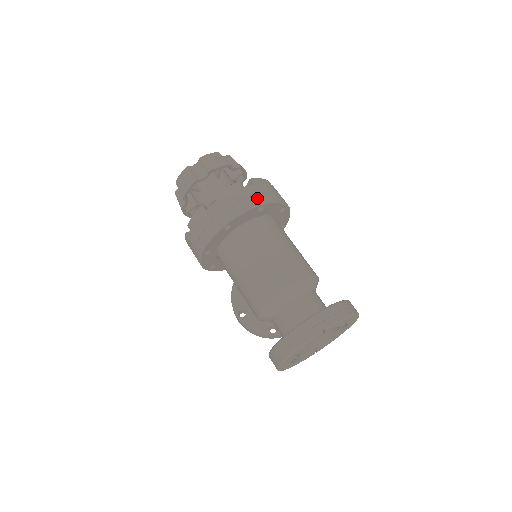
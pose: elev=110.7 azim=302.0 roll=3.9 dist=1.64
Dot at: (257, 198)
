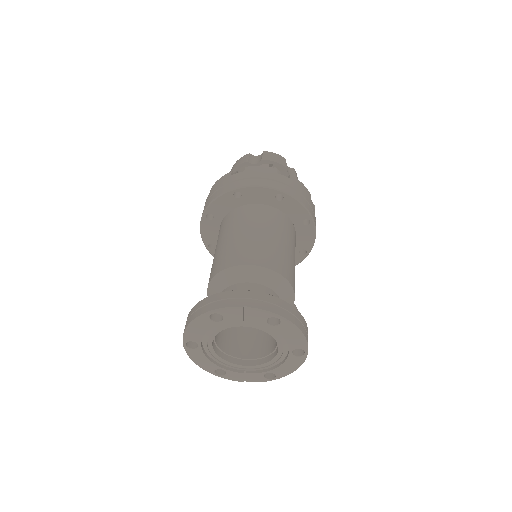
Dot at: (282, 185)
